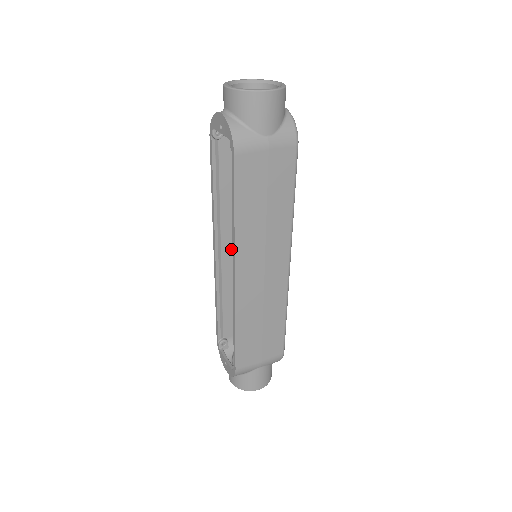
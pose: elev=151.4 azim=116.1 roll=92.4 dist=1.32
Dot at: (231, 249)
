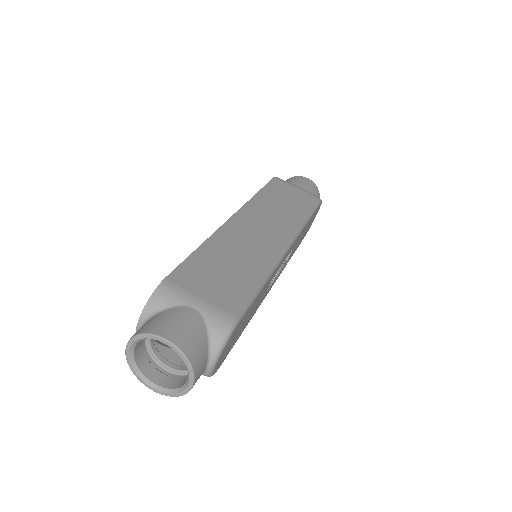
Dot at: occluded
